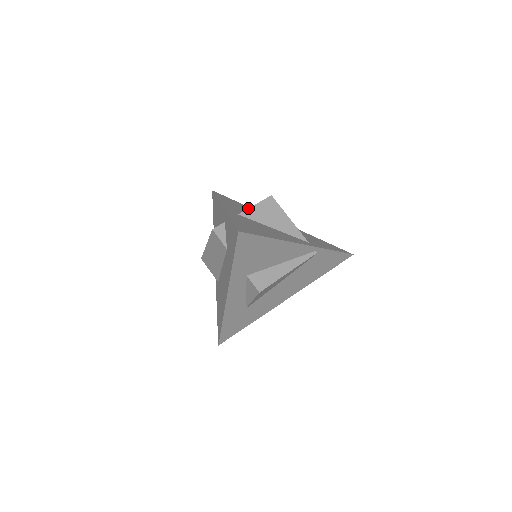
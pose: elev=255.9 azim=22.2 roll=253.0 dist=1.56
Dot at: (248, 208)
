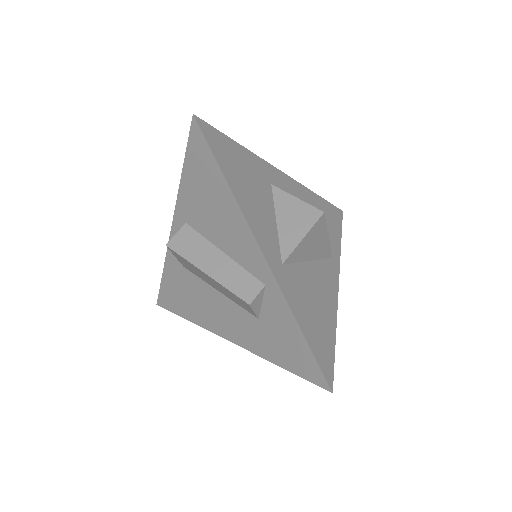
Dot at: (295, 248)
